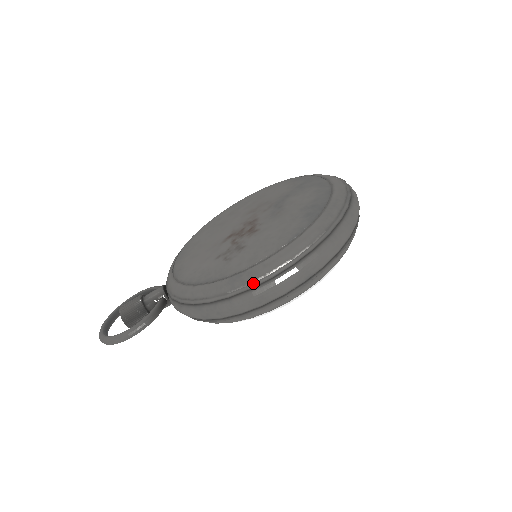
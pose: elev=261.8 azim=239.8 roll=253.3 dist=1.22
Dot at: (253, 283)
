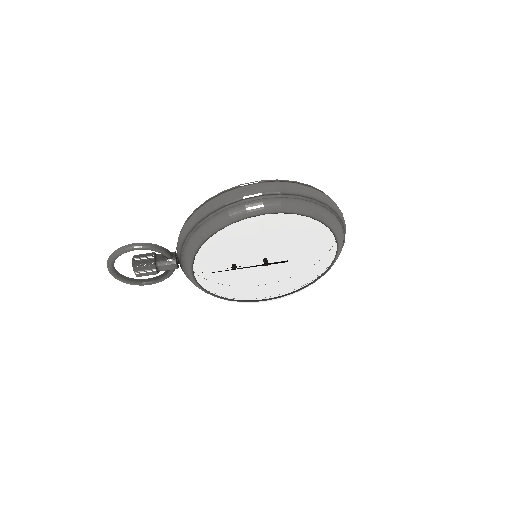
Dot at: (244, 184)
